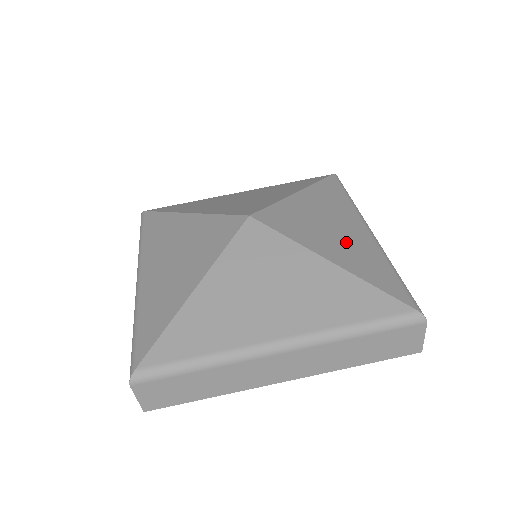
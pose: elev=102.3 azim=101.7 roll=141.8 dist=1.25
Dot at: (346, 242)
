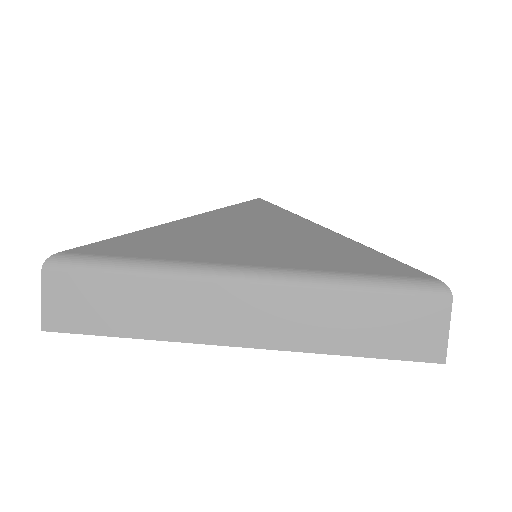
Dot at: occluded
